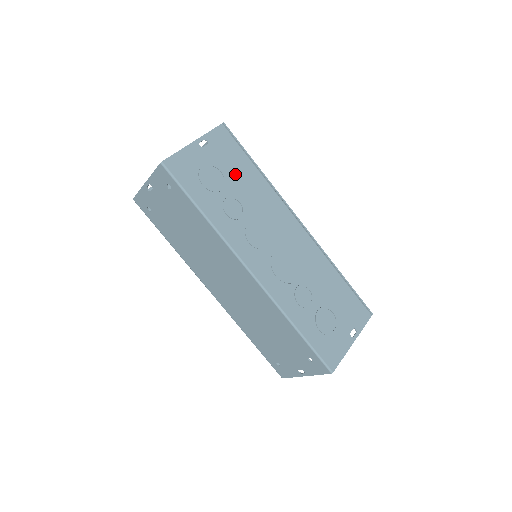
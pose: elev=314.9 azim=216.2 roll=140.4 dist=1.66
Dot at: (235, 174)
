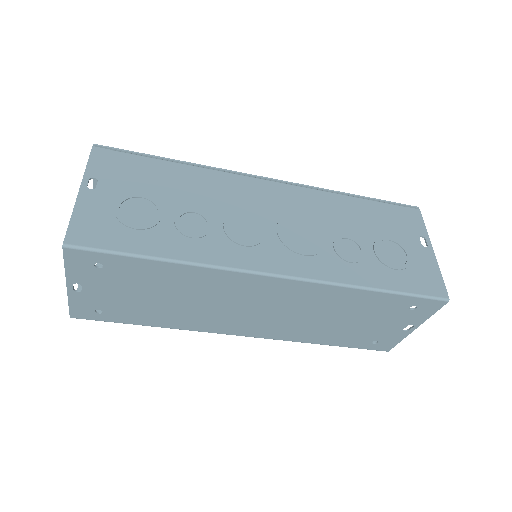
Dot at: (159, 187)
